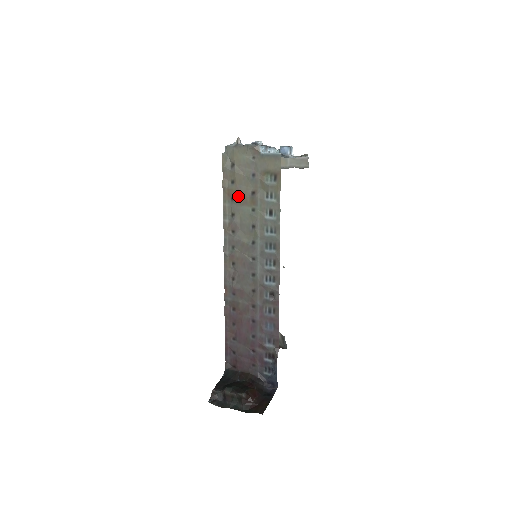
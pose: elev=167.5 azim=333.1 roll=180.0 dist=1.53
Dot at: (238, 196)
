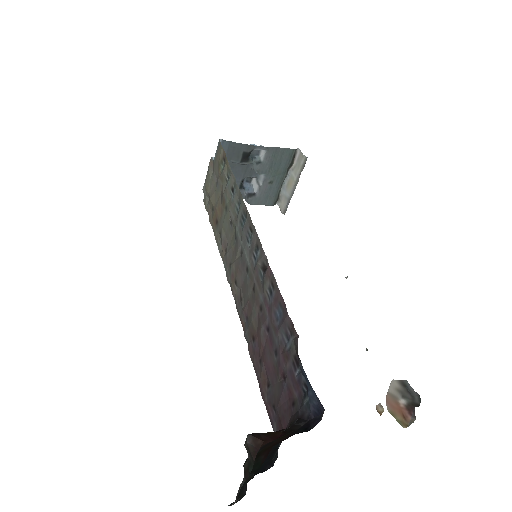
Dot at: (217, 214)
